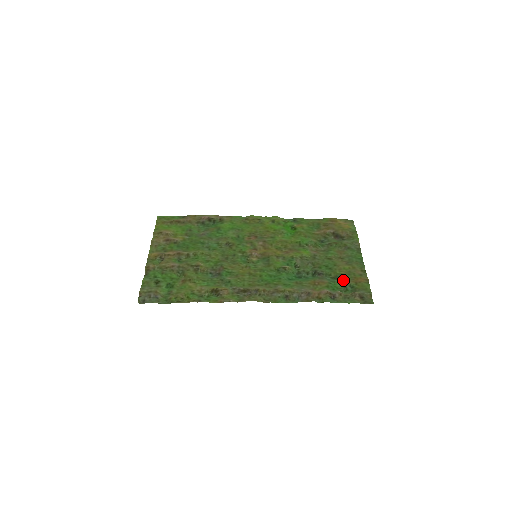
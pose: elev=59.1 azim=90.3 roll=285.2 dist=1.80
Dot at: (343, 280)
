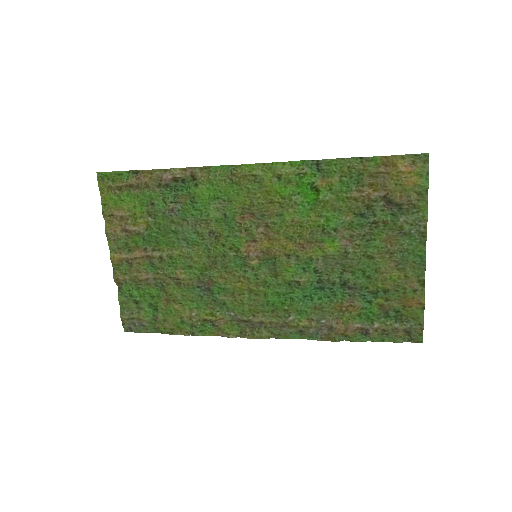
Dot at: (385, 299)
